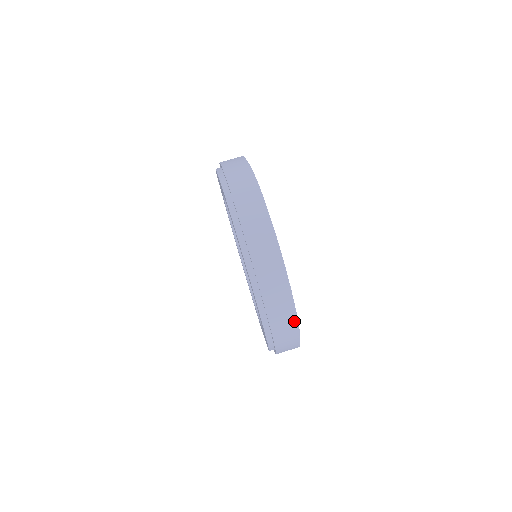
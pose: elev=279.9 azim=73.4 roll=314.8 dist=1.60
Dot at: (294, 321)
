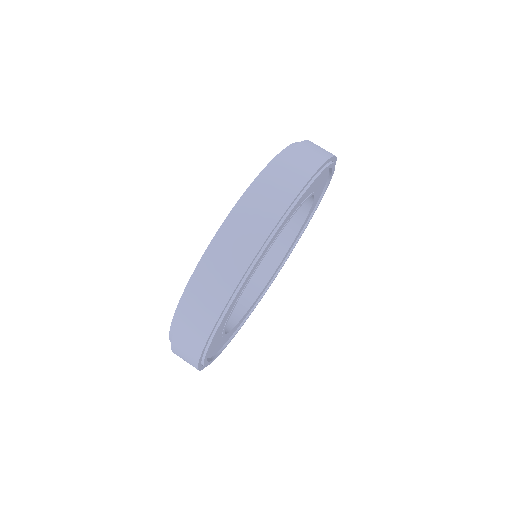
Dot at: (264, 235)
